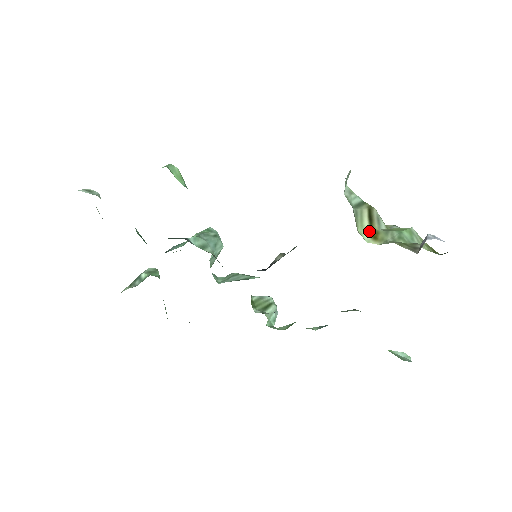
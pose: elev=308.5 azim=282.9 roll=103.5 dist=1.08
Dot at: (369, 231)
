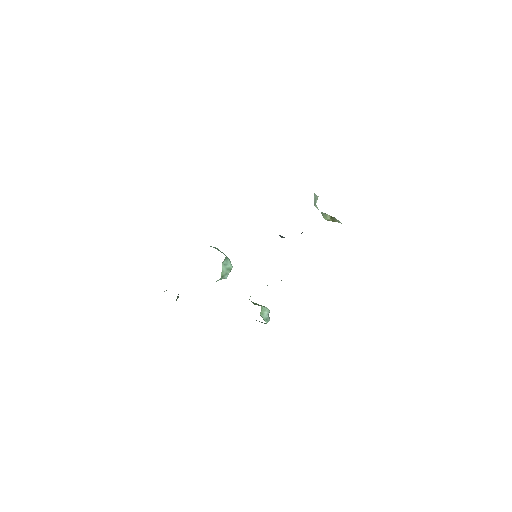
Dot at: occluded
